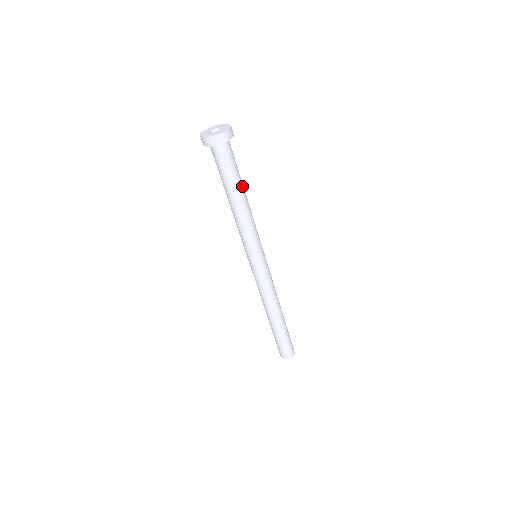
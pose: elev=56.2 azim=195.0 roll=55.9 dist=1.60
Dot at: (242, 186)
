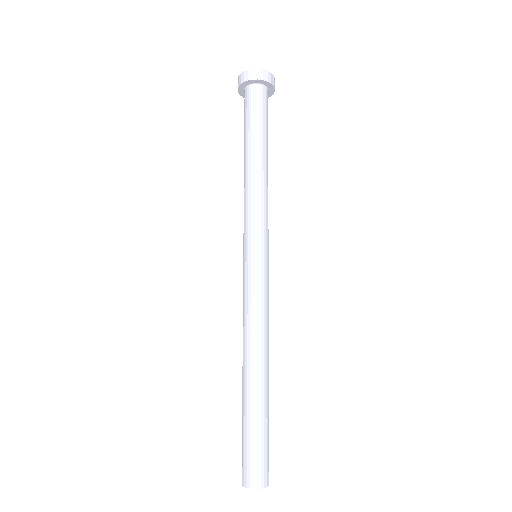
Dot at: occluded
